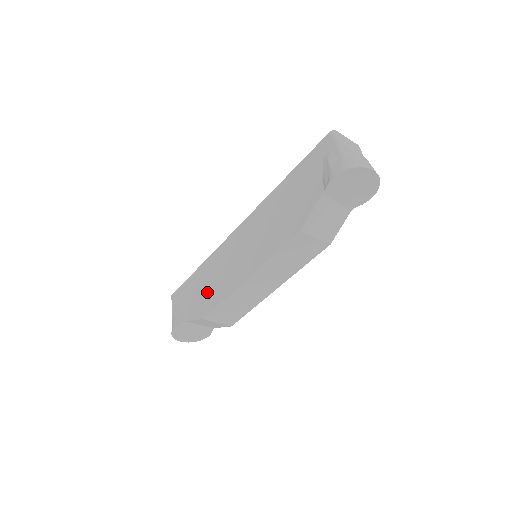
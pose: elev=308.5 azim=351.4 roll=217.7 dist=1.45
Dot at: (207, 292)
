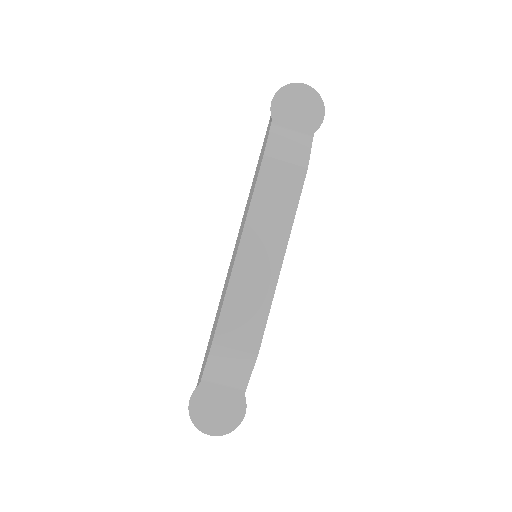
Dot at: (215, 323)
